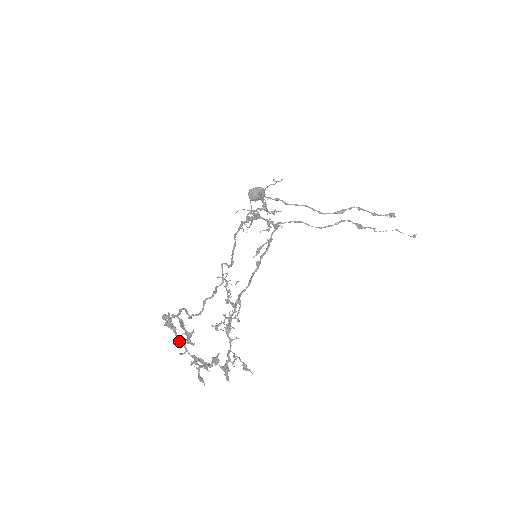
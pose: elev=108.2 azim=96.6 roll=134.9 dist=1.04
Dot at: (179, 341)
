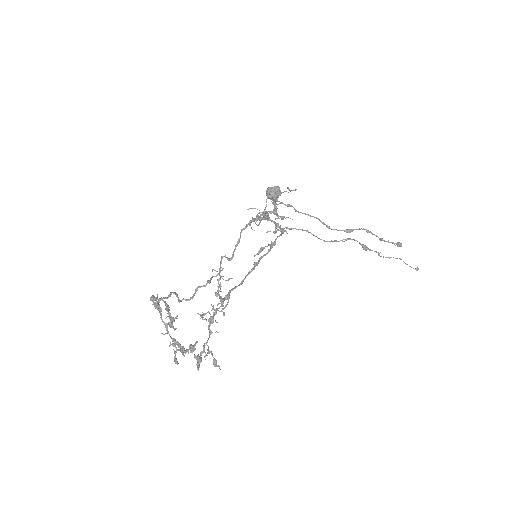
Dot at: (163, 322)
